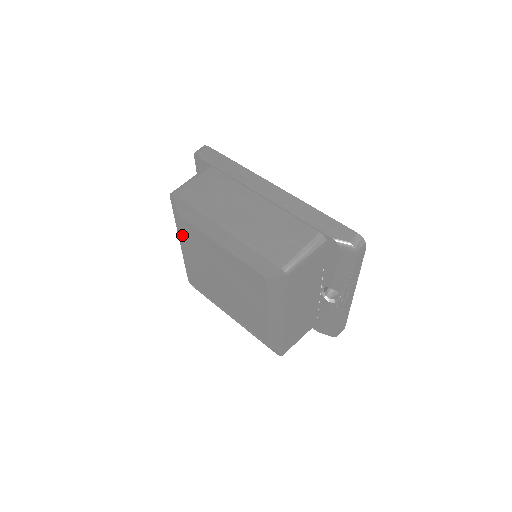
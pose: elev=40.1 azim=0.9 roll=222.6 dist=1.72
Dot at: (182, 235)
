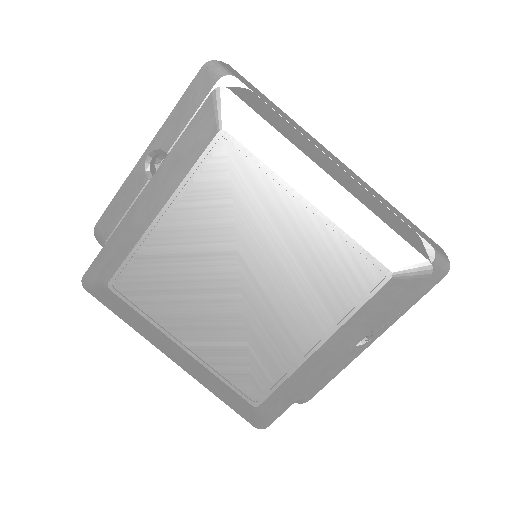
Dot at: (192, 172)
